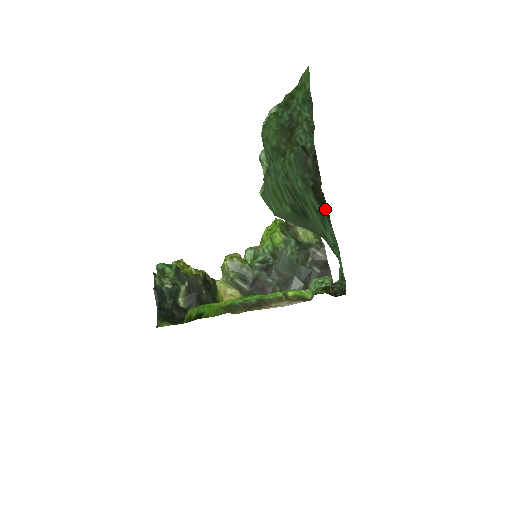
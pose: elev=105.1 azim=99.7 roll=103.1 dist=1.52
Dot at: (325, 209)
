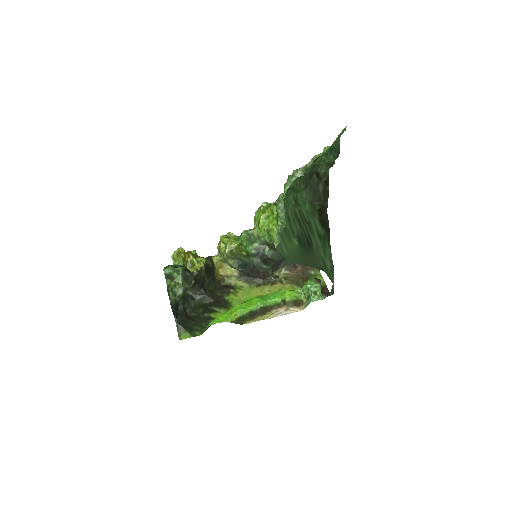
Dot at: (327, 232)
